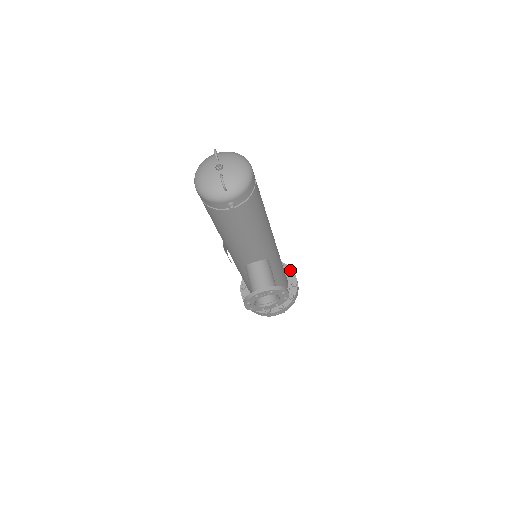
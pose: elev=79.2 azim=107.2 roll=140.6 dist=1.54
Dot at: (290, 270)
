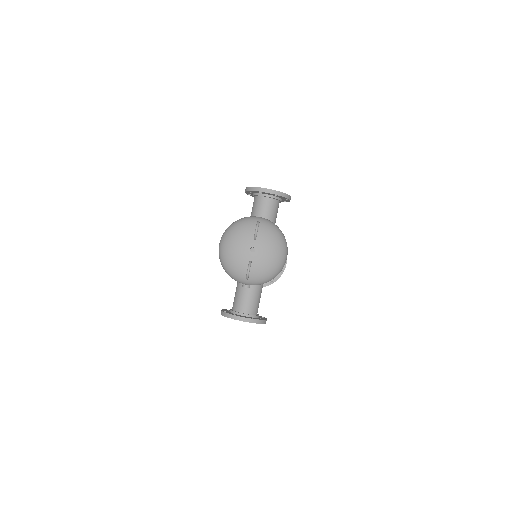
Dot at: occluded
